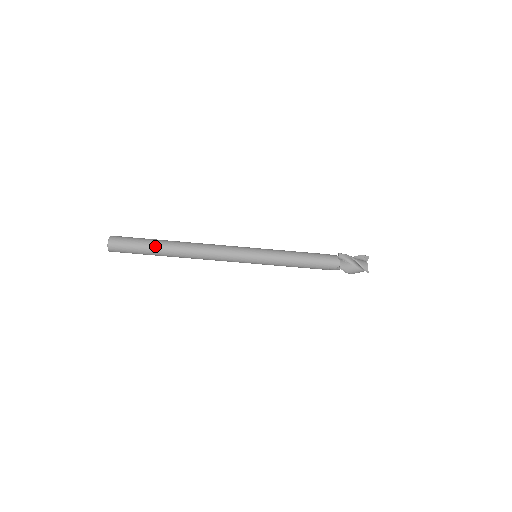
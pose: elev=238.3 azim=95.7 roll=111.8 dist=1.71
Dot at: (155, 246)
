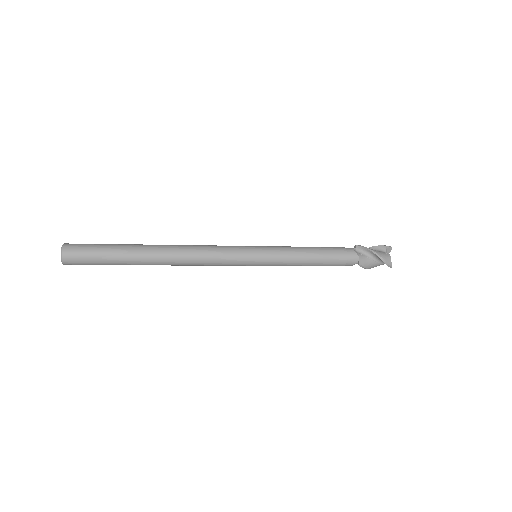
Dot at: (126, 255)
